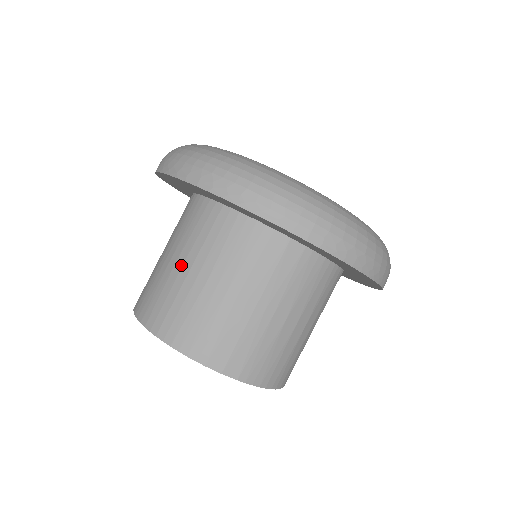
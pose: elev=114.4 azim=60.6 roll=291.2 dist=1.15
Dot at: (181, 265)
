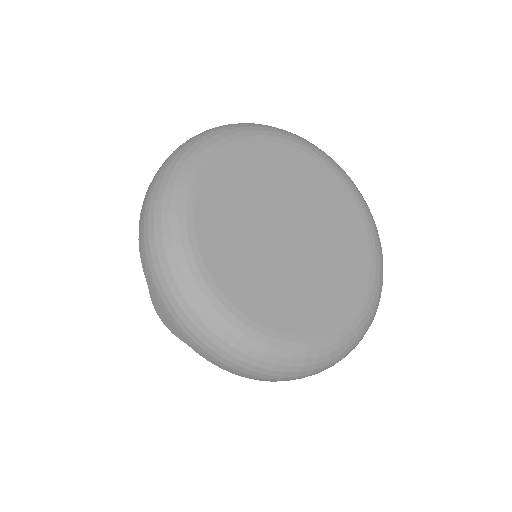
Dot at: occluded
